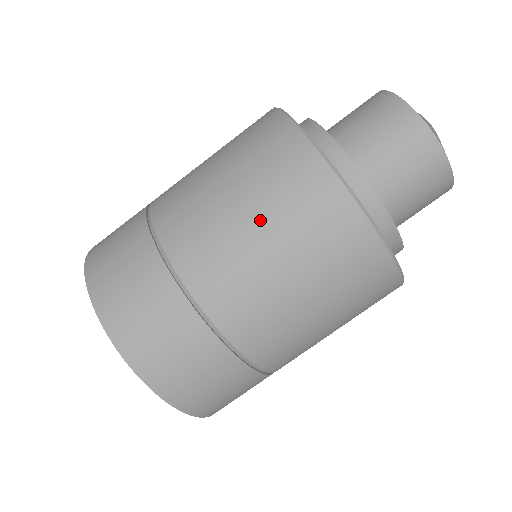
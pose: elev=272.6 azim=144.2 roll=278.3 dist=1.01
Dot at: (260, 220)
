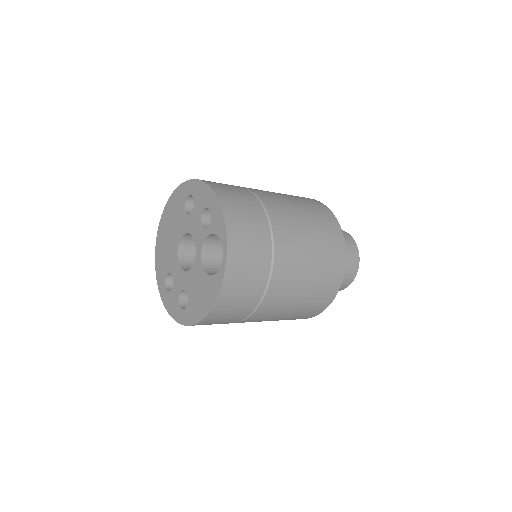
Dot at: (315, 249)
